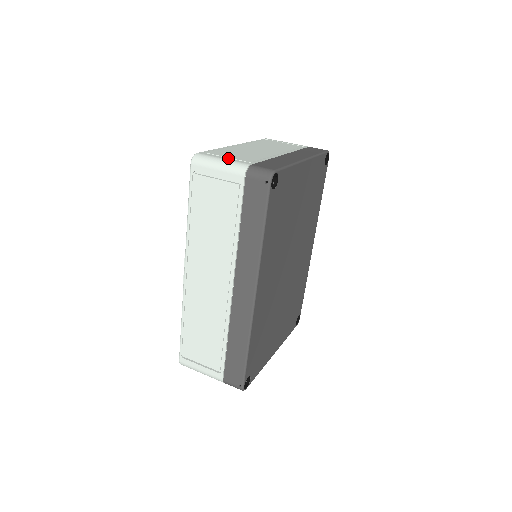
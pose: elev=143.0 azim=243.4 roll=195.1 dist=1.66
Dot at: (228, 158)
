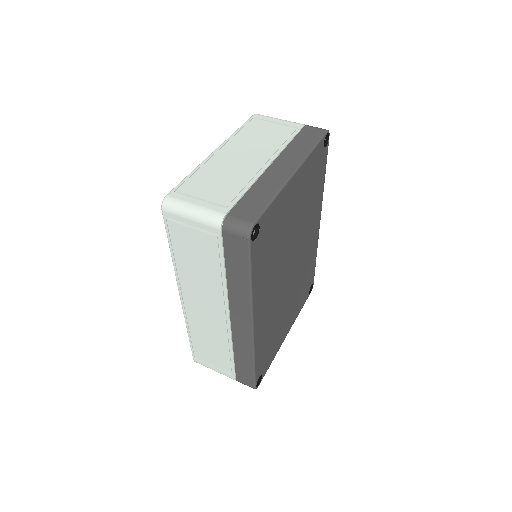
Dot at: (201, 202)
